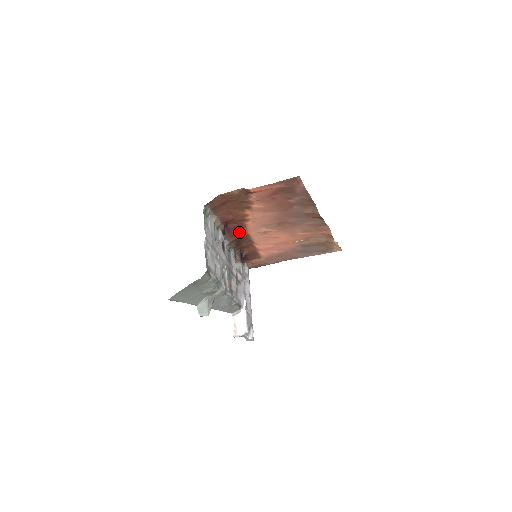
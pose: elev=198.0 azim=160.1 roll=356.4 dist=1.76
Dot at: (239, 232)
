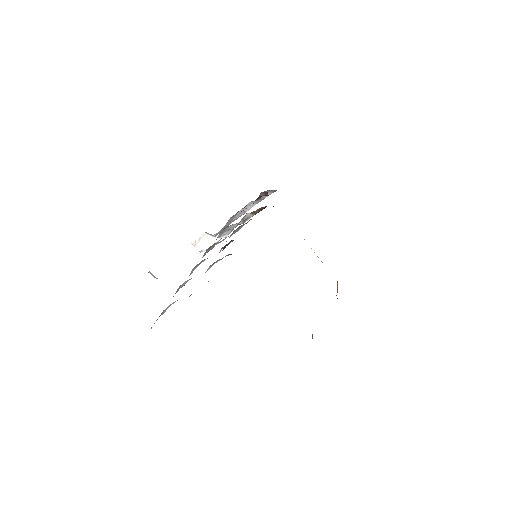
Dot at: occluded
